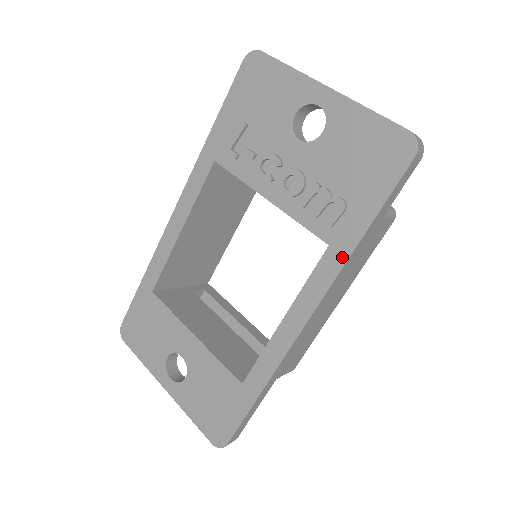
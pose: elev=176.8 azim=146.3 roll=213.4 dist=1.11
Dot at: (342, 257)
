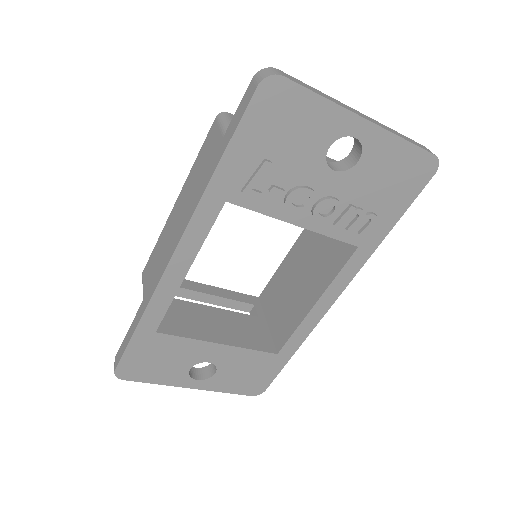
Dot at: (369, 252)
